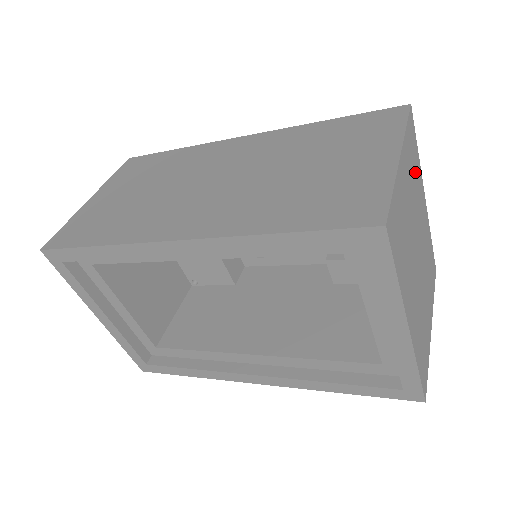
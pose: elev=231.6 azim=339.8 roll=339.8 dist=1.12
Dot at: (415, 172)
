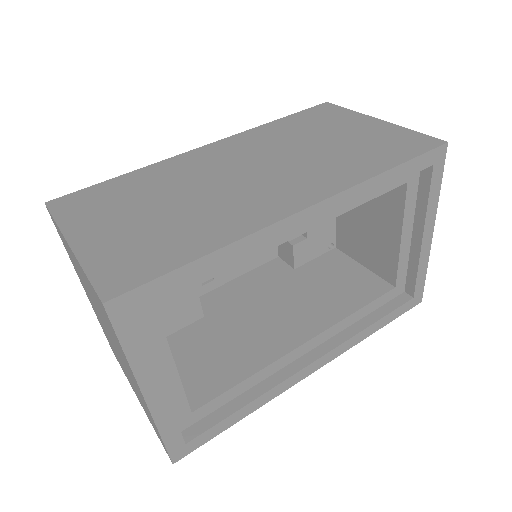
Dot at: occluded
